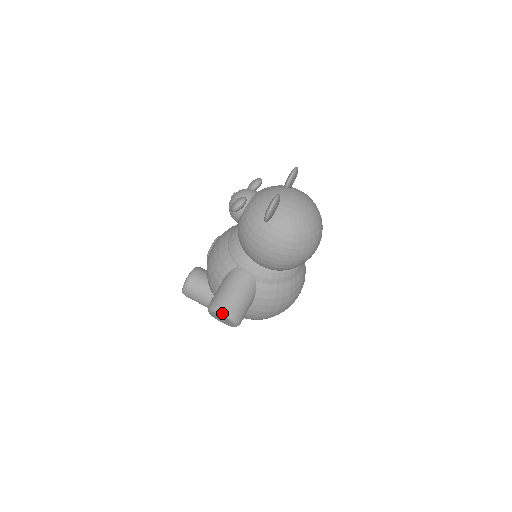
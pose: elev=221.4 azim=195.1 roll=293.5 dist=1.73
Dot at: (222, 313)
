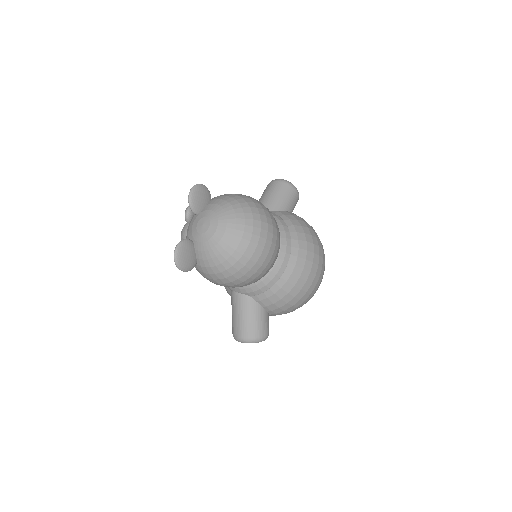
Dot at: (239, 341)
